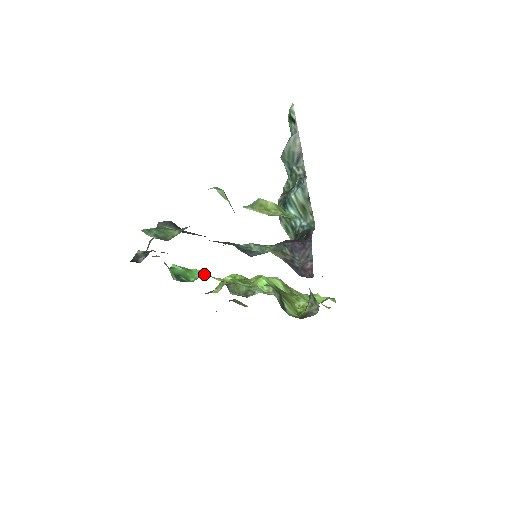
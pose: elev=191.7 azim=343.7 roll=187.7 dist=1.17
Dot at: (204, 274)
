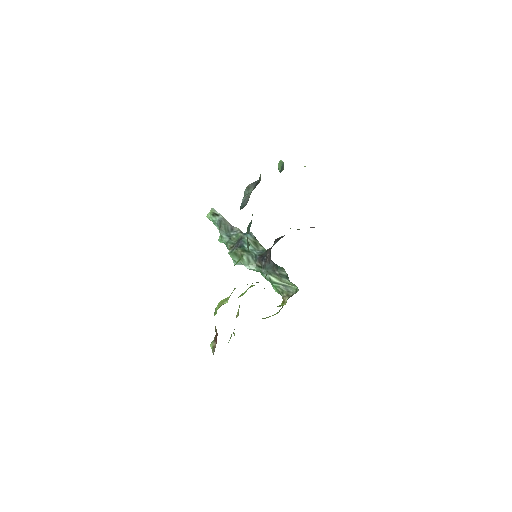
Dot at: occluded
